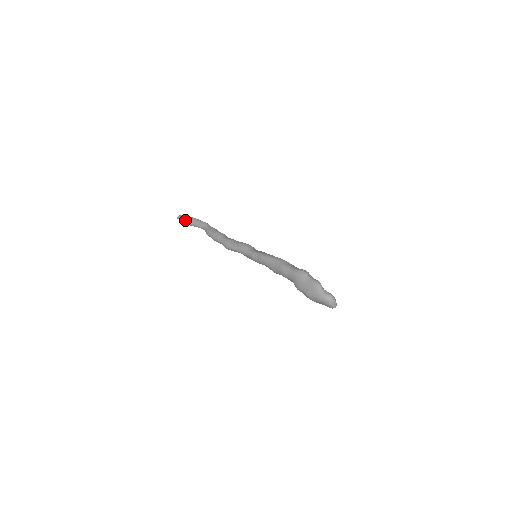
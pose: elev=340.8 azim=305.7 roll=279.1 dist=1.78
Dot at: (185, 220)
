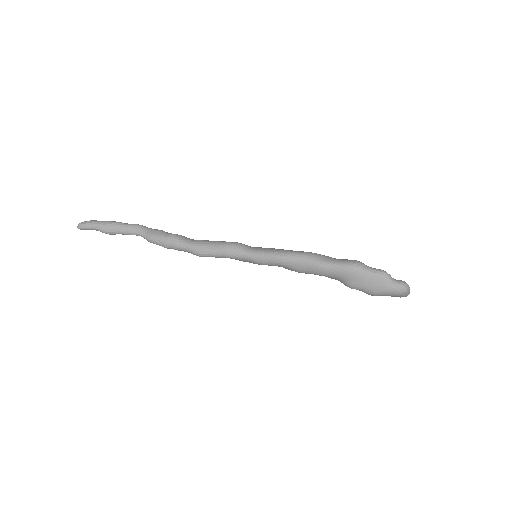
Dot at: (96, 229)
